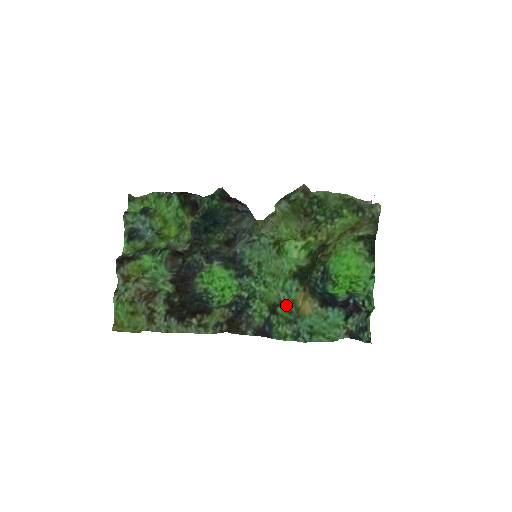
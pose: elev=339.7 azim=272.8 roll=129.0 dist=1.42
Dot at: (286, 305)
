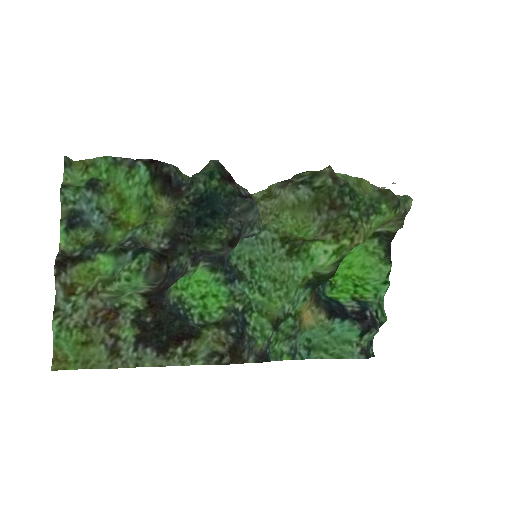
Dot at: (290, 319)
